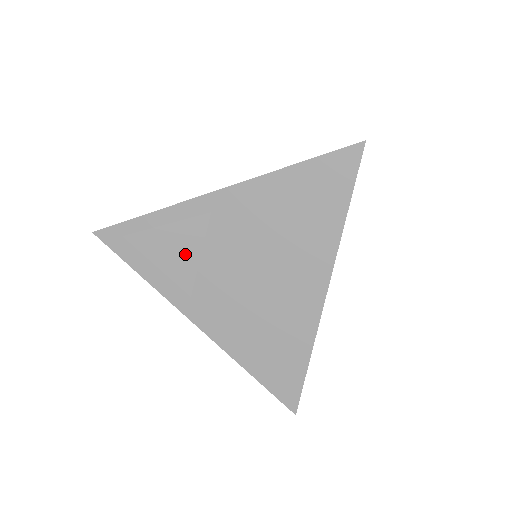
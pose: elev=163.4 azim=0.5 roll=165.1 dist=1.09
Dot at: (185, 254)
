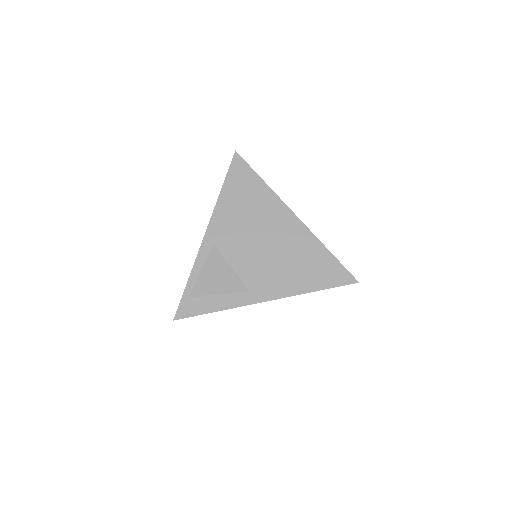
Dot at: (224, 274)
